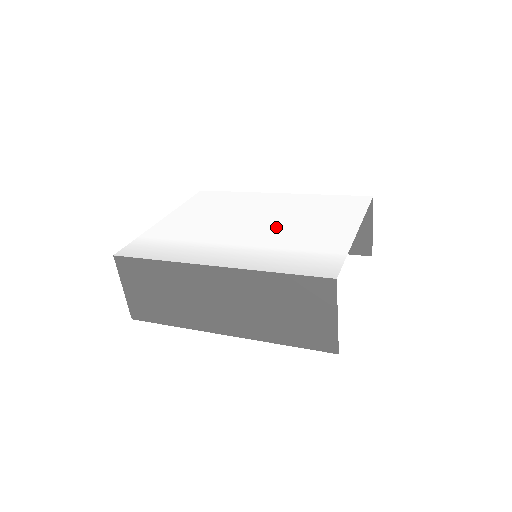
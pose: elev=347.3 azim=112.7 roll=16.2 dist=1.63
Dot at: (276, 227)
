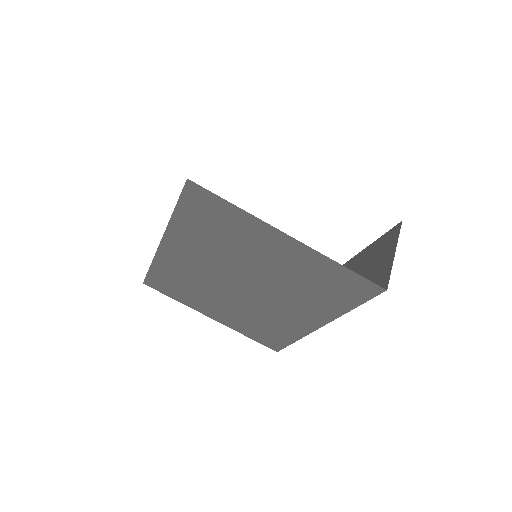
Dot at: occluded
